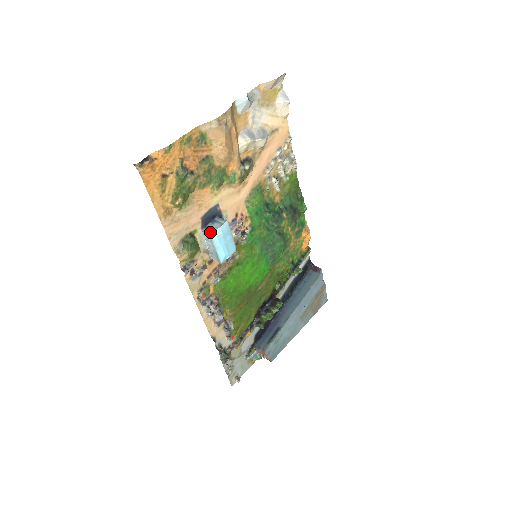
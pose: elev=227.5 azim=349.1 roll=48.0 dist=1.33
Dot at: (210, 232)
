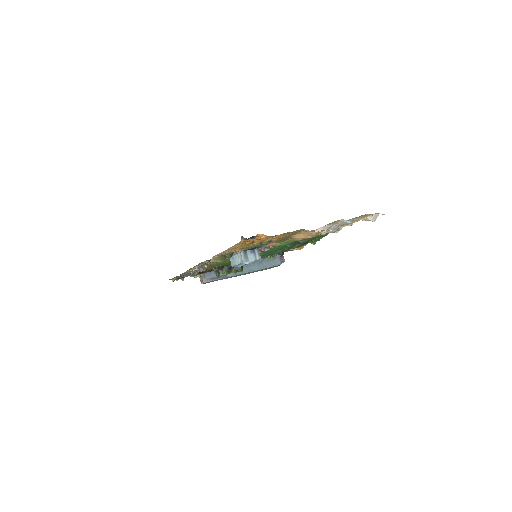
Dot at: (245, 260)
